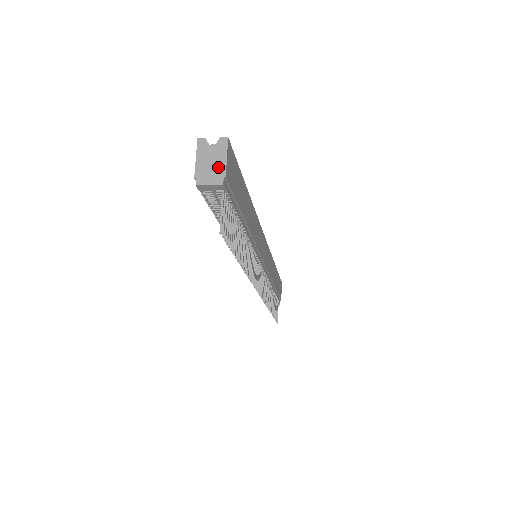
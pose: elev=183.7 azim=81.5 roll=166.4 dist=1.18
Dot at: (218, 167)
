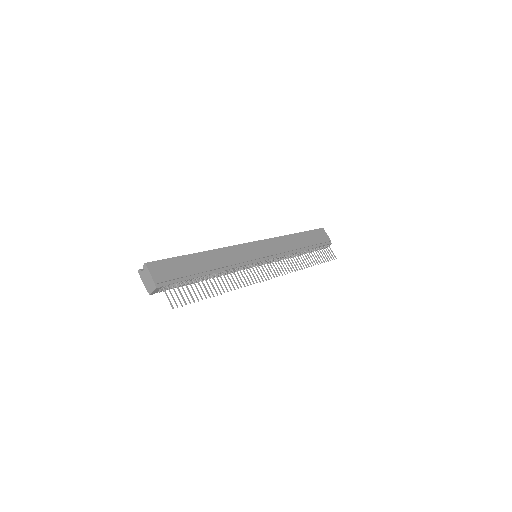
Dot at: (150, 281)
